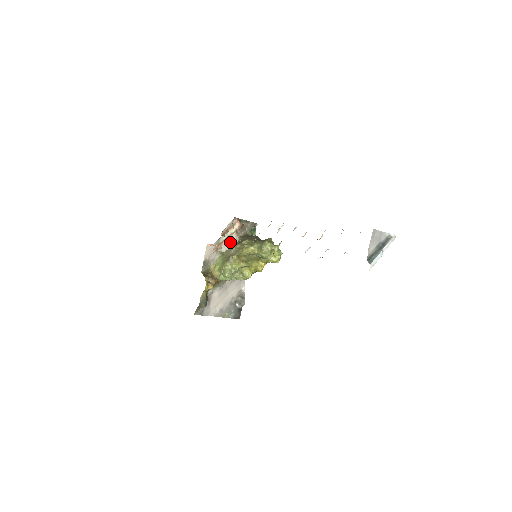
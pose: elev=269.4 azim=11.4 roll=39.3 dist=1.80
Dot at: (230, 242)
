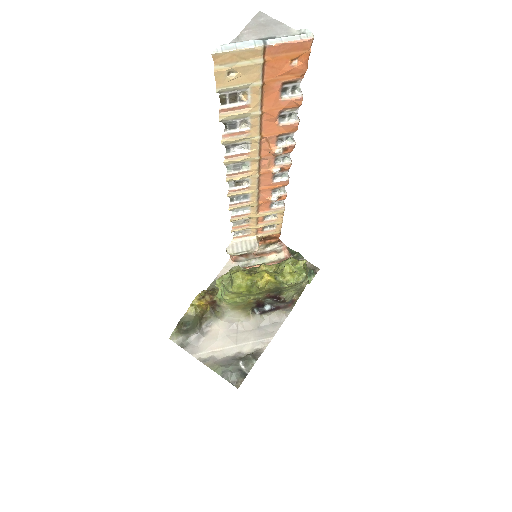
Dot at: (243, 246)
